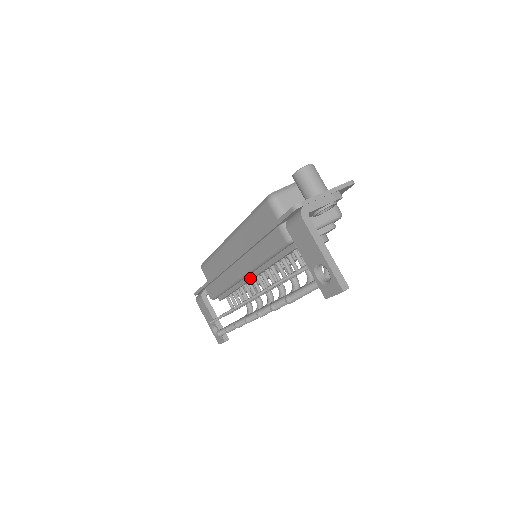
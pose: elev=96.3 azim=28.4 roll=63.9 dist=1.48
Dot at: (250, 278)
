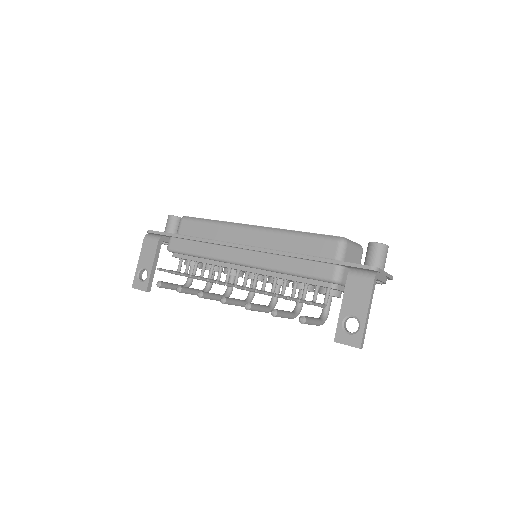
Dot at: (244, 269)
